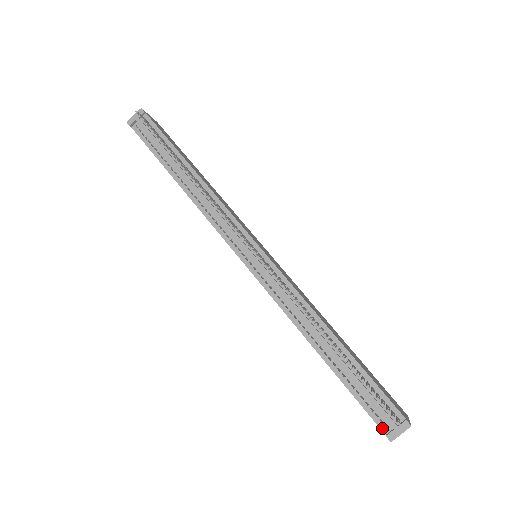
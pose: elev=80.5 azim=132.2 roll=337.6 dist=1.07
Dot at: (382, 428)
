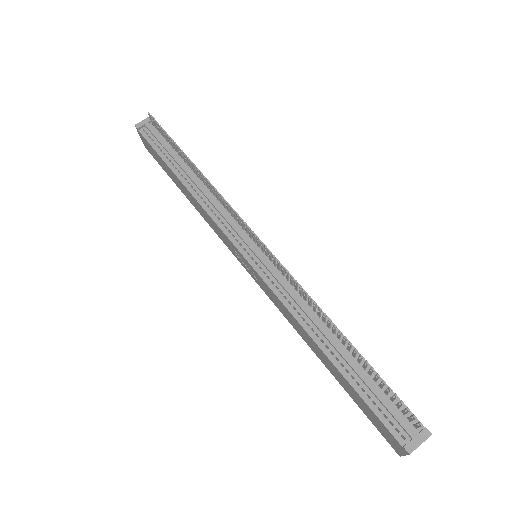
Dot at: (398, 438)
